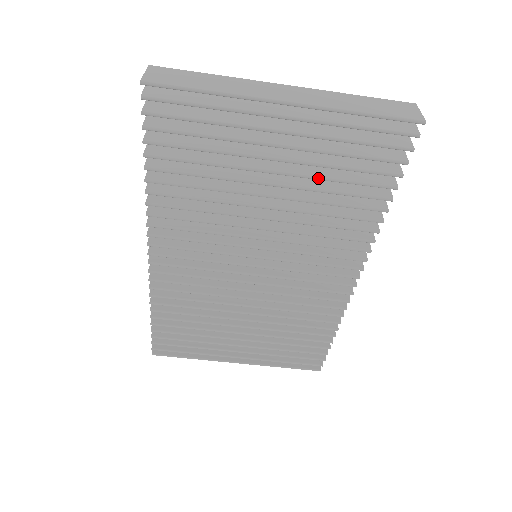
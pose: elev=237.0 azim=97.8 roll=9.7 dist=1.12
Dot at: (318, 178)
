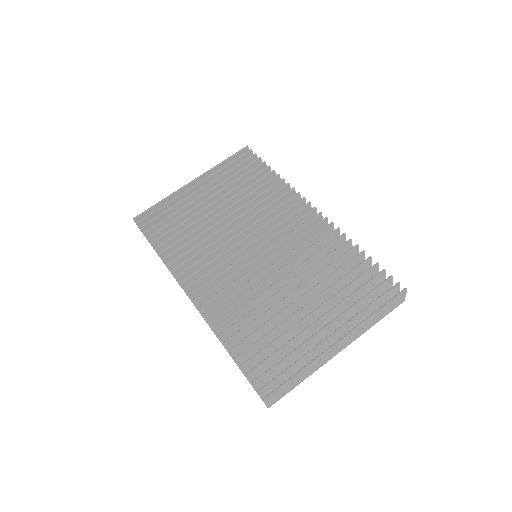
Dot at: (232, 189)
